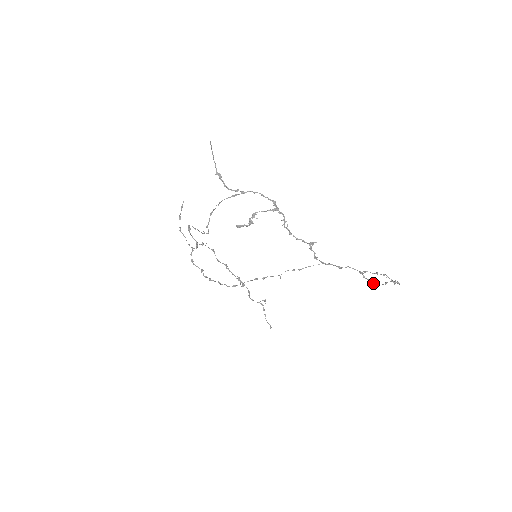
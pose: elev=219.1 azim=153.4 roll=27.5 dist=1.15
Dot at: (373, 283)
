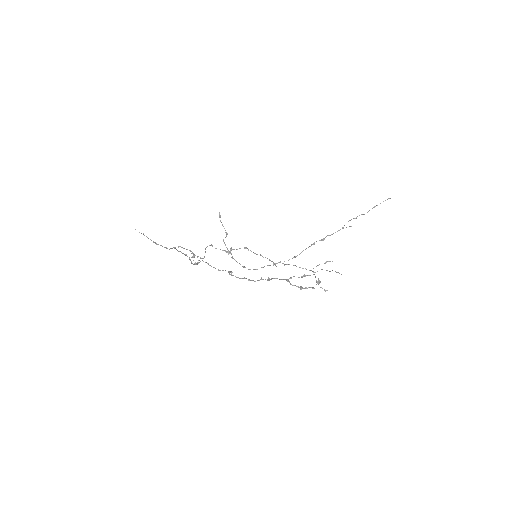
Dot at: (300, 288)
